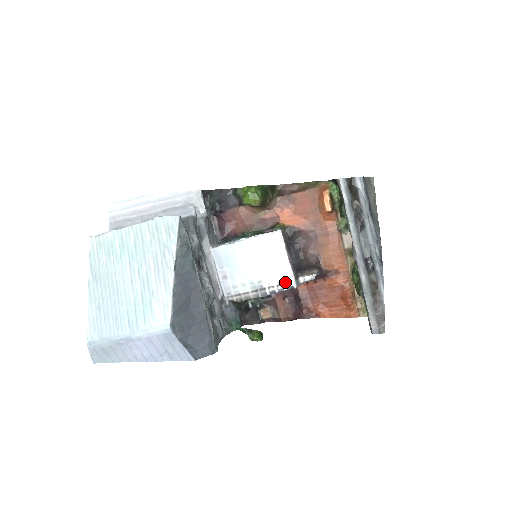
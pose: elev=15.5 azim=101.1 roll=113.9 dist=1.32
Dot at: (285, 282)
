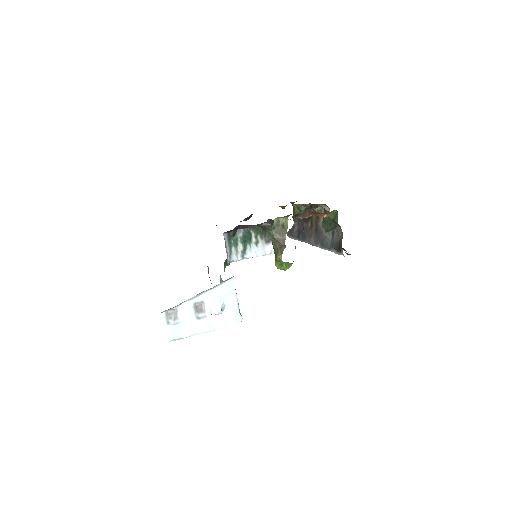
Dot at: occluded
